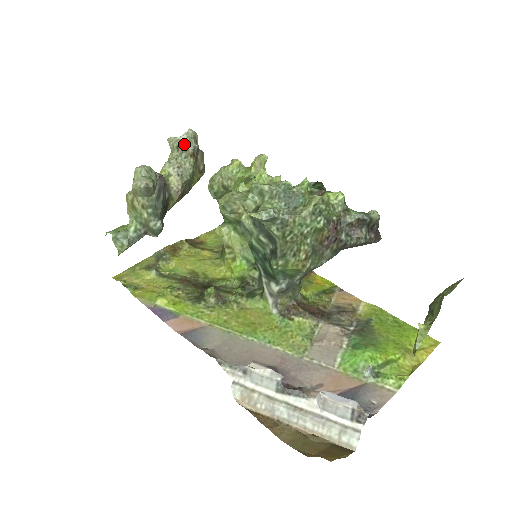
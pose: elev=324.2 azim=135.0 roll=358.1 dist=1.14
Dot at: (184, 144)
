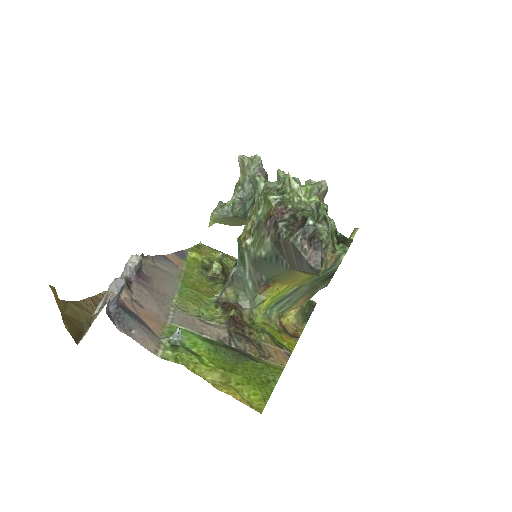
Dot at: occluded
